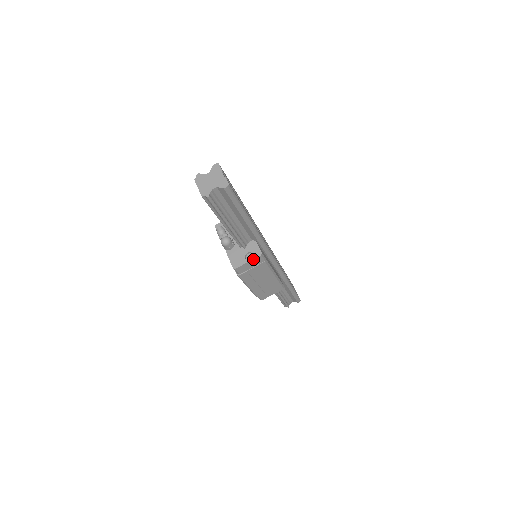
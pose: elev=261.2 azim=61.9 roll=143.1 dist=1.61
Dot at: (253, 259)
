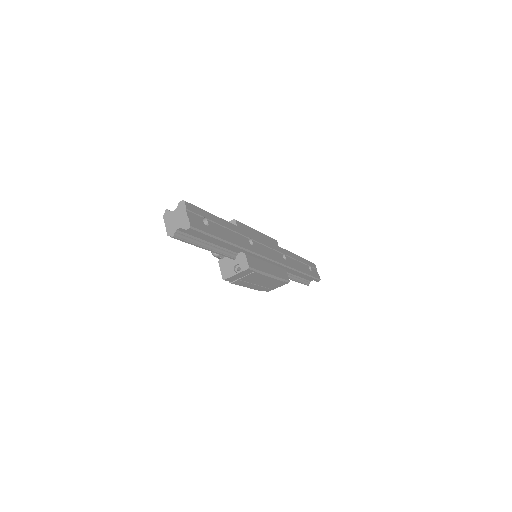
Dot at: (240, 272)
